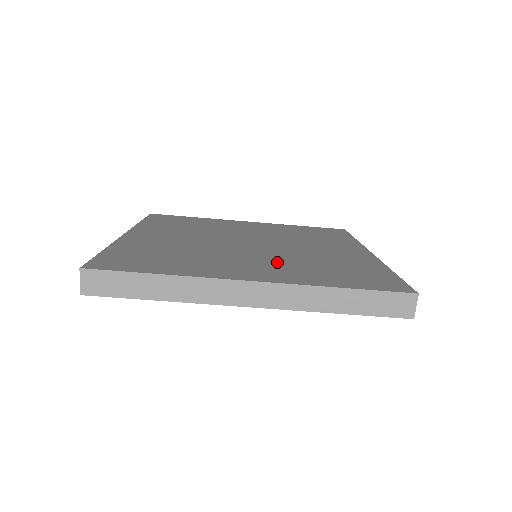
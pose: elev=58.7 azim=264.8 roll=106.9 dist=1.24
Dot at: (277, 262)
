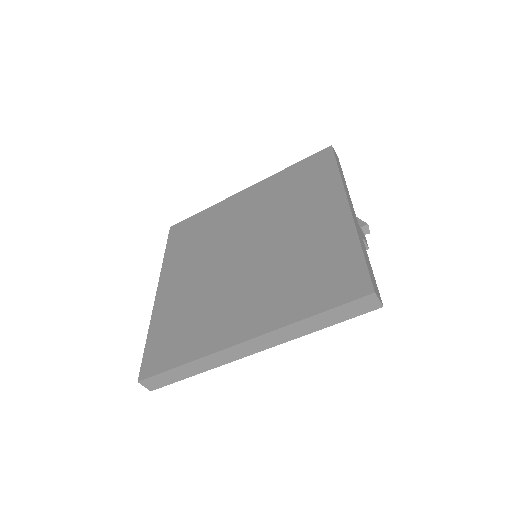
Dot at: (264, 286)
